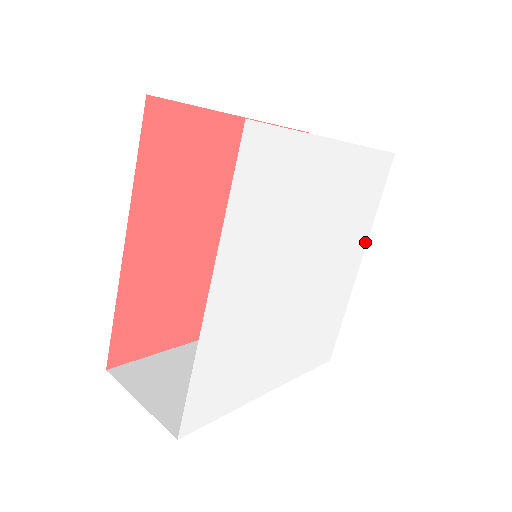
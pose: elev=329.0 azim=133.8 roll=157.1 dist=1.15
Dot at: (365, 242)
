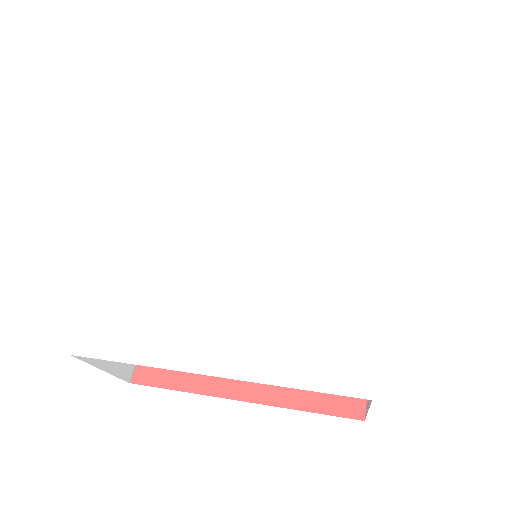
Dot at: (384, 209)
